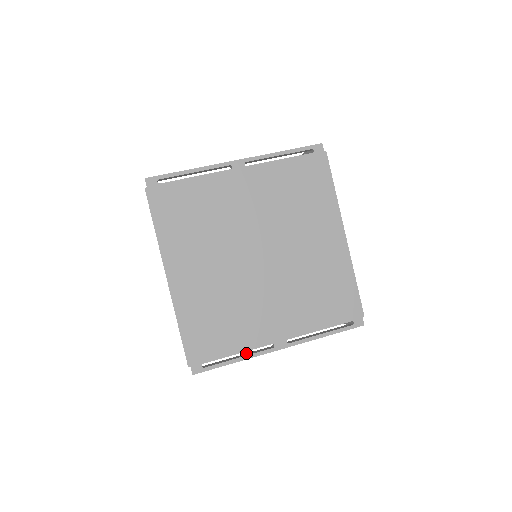
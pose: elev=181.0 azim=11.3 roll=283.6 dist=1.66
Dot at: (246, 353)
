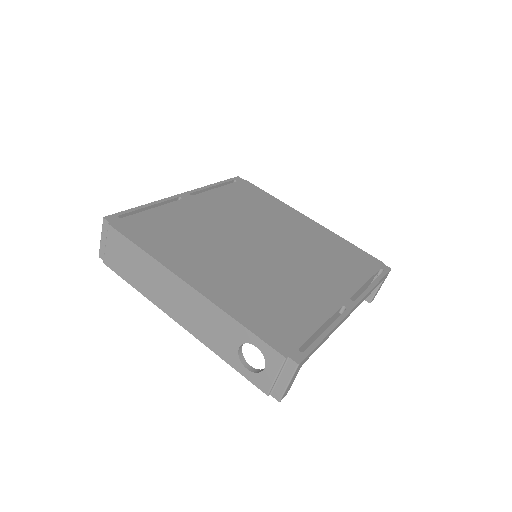
Dot at: occluded
